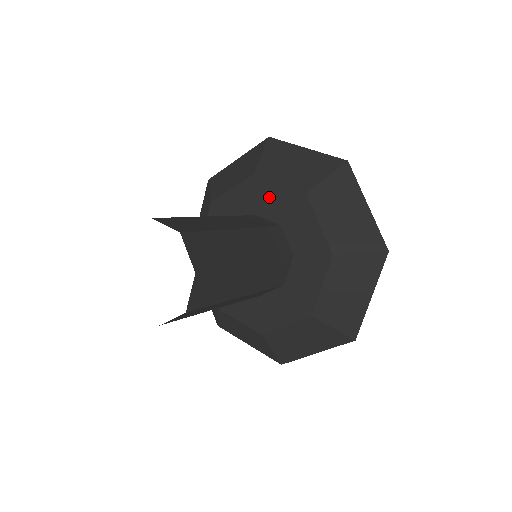
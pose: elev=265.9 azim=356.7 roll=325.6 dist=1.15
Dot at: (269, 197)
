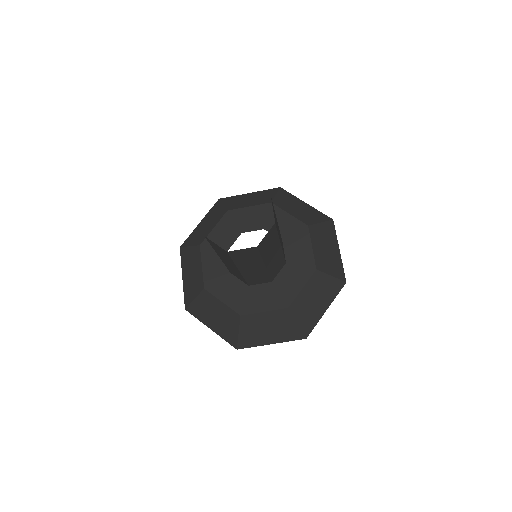
Dot at: (246, 217)
